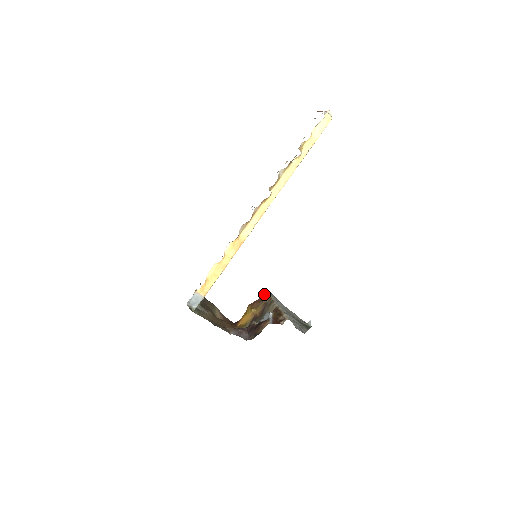
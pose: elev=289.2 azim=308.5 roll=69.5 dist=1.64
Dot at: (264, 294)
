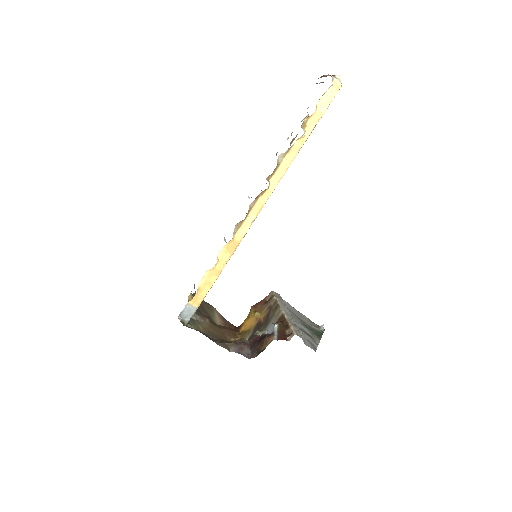
Dot at: (269, 294)
